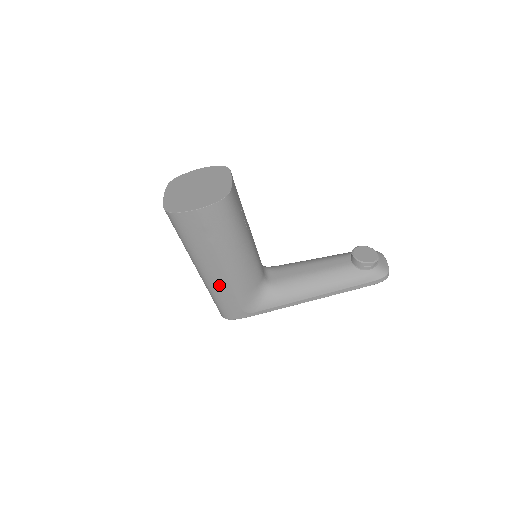
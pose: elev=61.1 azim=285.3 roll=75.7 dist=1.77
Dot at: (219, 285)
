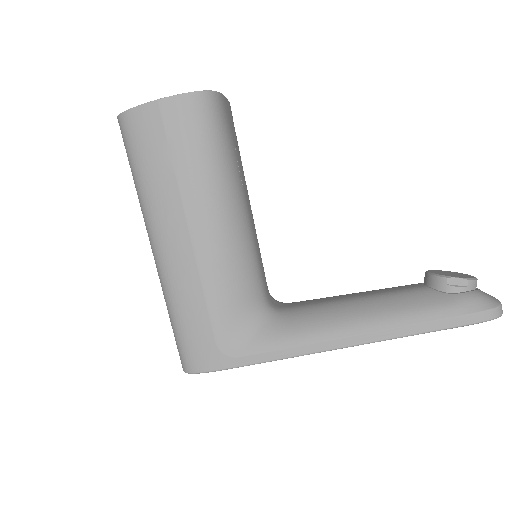
Dot at: (181, 276)
